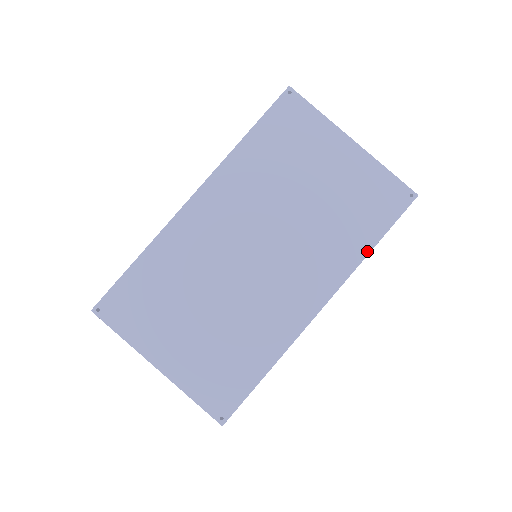
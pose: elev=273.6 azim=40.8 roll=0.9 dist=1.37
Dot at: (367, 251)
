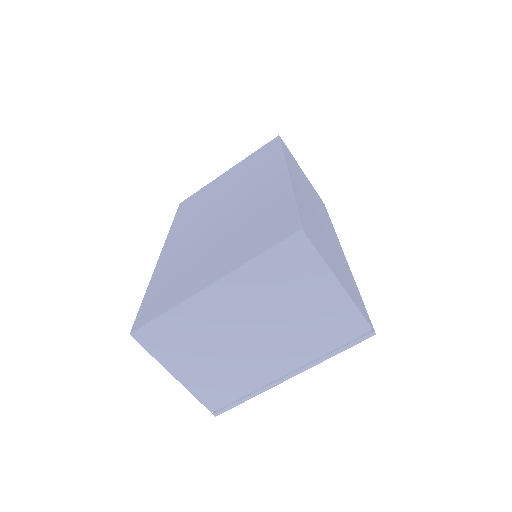
Dot at: (280, 152)
